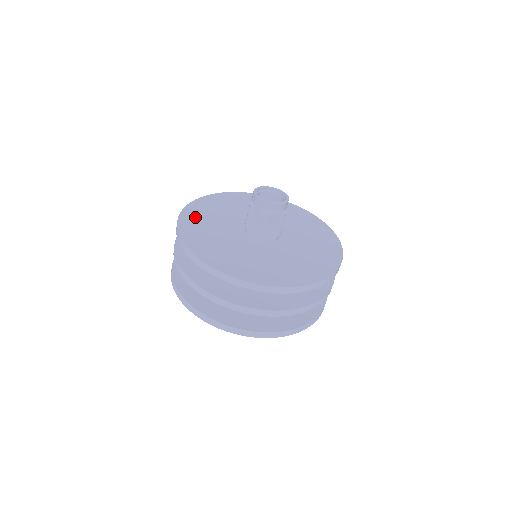
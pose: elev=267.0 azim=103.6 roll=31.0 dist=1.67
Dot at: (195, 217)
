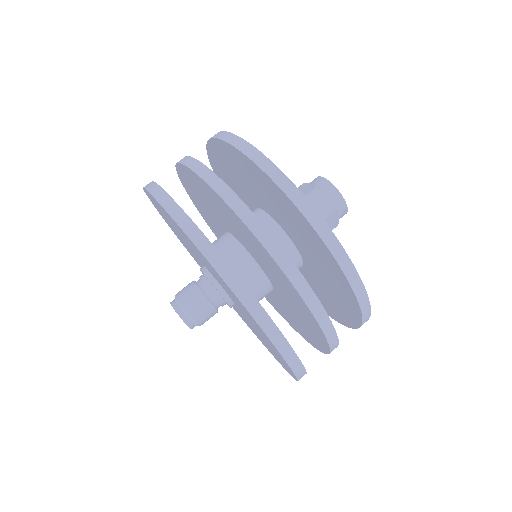
Dot at: occluded
